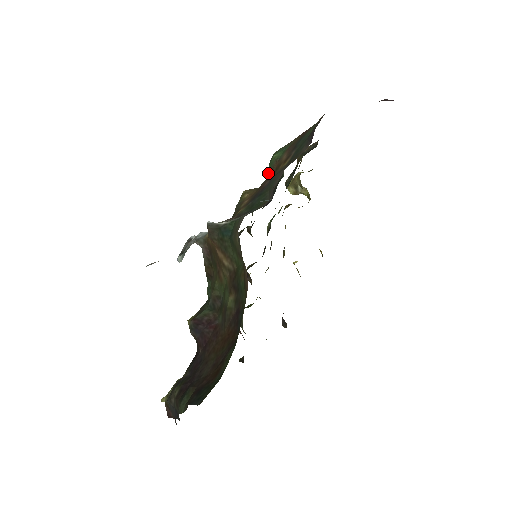
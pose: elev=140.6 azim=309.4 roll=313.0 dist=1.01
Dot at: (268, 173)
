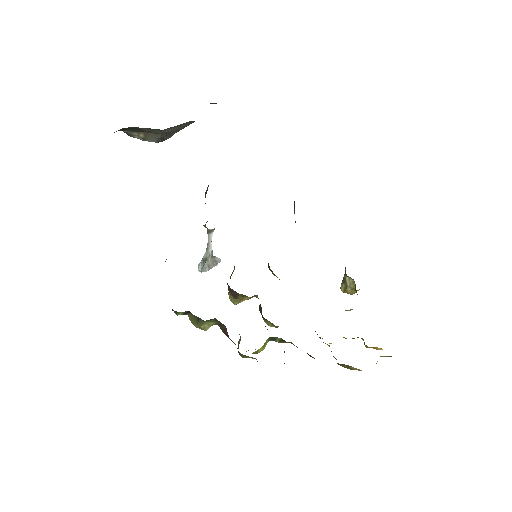
Dot at: occluded
